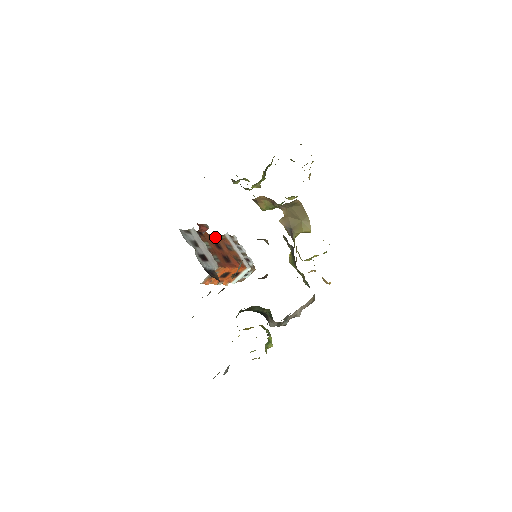
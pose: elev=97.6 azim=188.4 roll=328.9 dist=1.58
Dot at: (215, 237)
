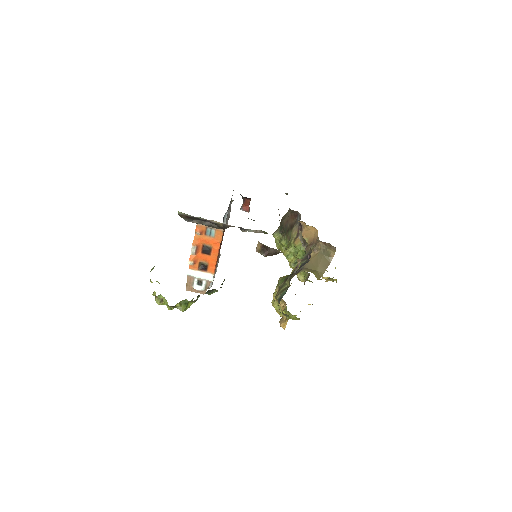
Dot at: occluded
